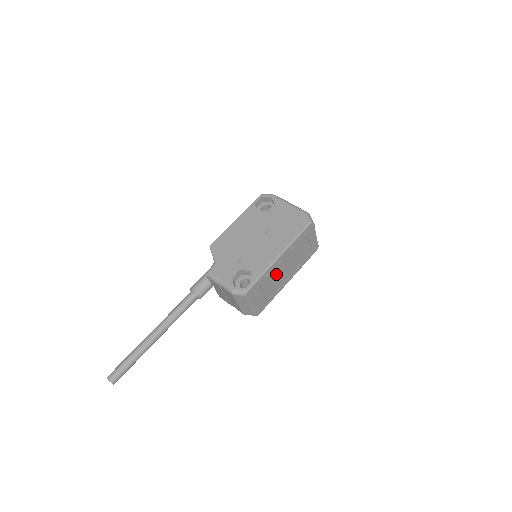
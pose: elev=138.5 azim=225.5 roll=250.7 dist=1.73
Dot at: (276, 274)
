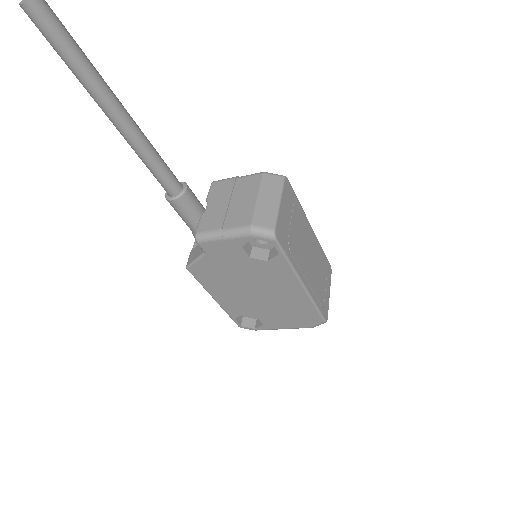
Dot at: (303, 237)
